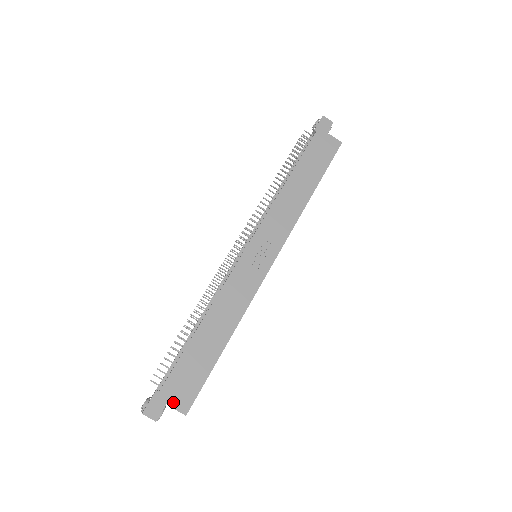
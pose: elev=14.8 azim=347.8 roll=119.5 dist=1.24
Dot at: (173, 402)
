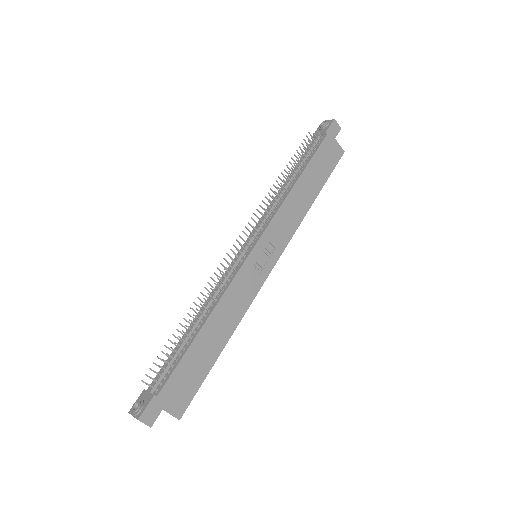
Dot at: (169, 407)
